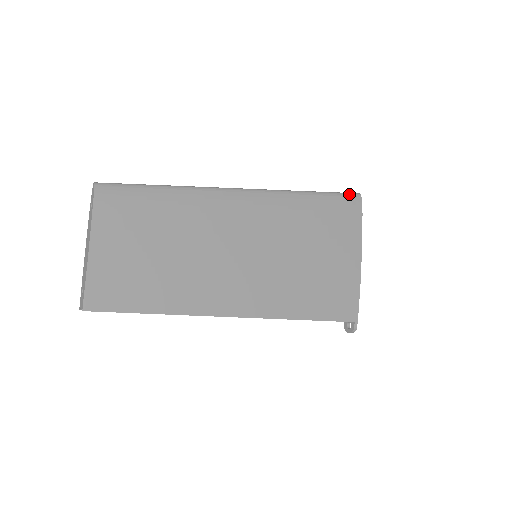
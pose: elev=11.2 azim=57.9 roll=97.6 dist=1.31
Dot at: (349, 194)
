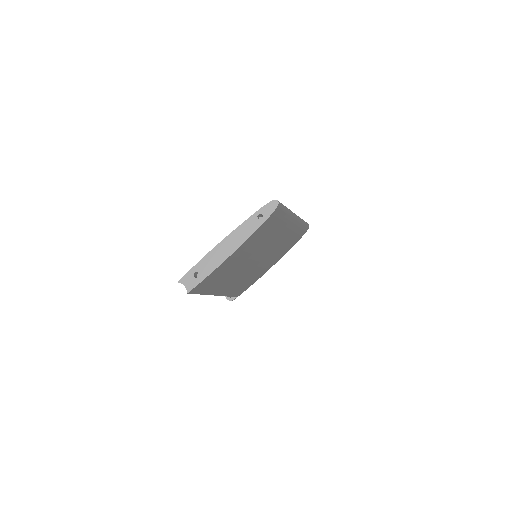
Dot at: (308, 226)
